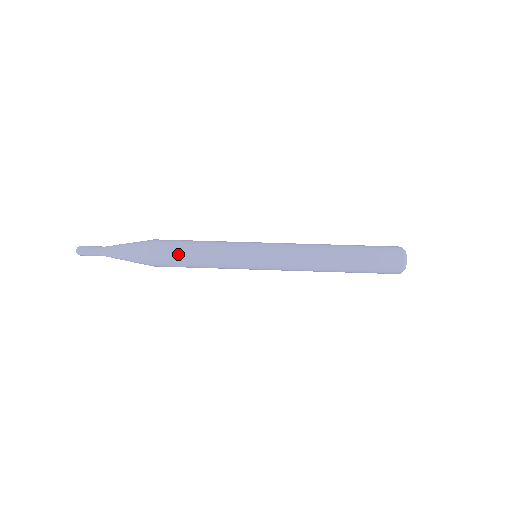
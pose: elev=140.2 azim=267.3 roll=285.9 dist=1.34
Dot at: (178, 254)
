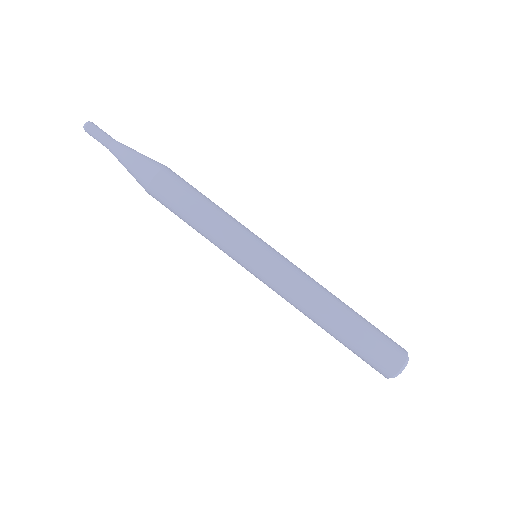
Dot at: (179, 200)
